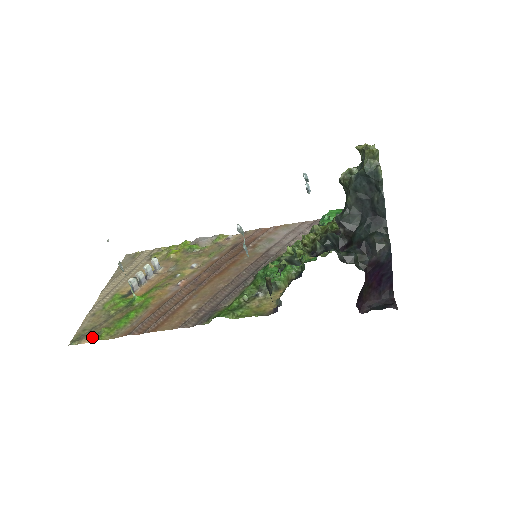
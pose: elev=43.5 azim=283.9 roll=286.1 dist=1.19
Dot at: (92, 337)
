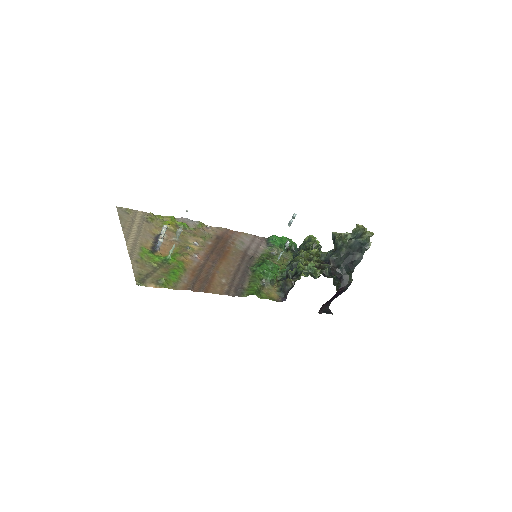
Dot at: (154, 283)
